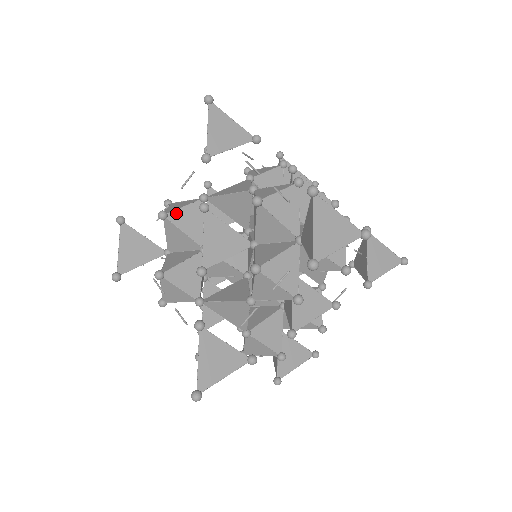
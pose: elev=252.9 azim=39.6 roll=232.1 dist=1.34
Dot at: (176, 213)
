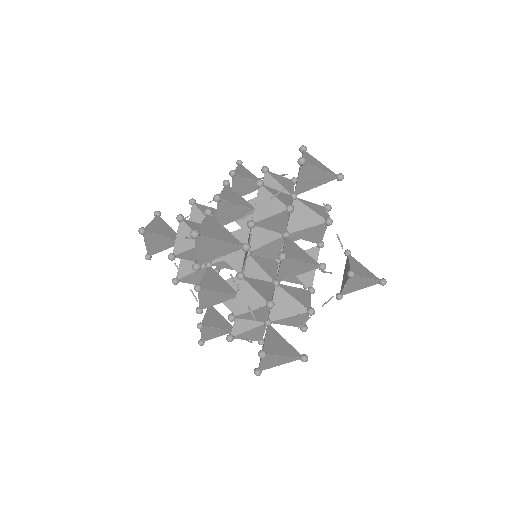
Dot at: (202, 206)
